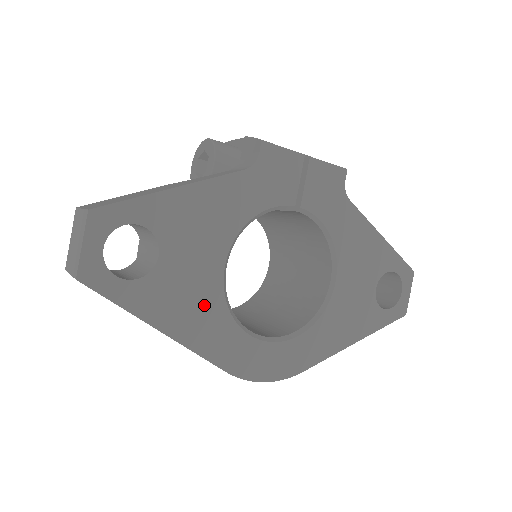
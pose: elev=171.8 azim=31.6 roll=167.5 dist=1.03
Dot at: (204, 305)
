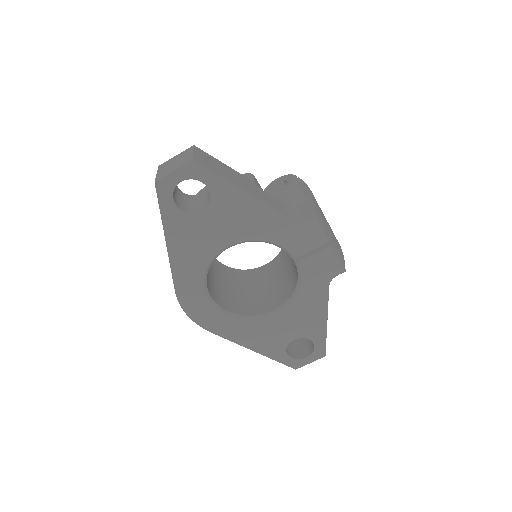
Dot at: (198, 253)
